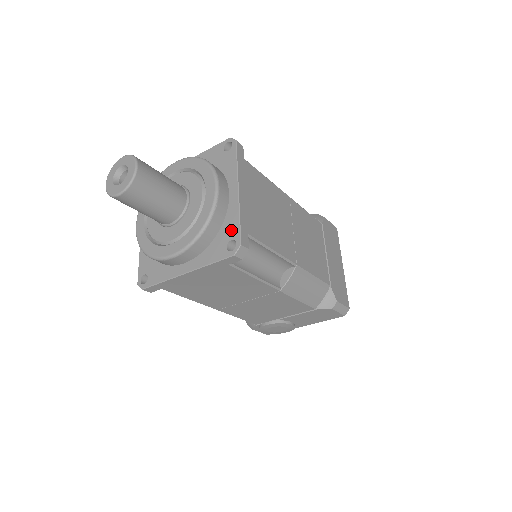
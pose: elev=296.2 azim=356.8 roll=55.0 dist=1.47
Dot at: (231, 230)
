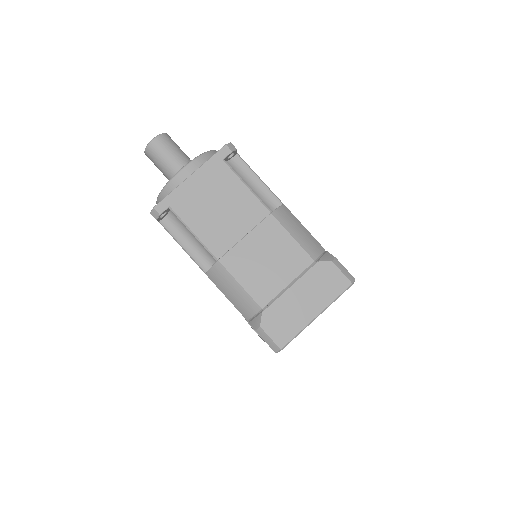
Dot at: occluded
